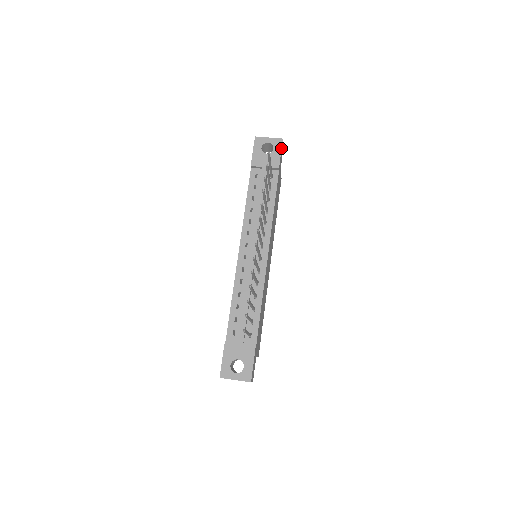
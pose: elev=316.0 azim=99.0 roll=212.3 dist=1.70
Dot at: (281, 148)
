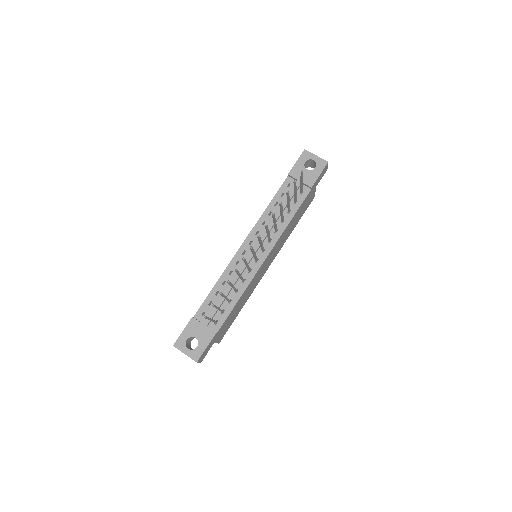
Dot at: (322, 170)
